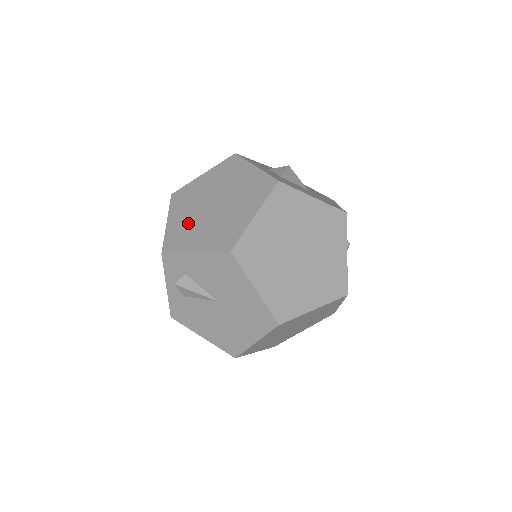
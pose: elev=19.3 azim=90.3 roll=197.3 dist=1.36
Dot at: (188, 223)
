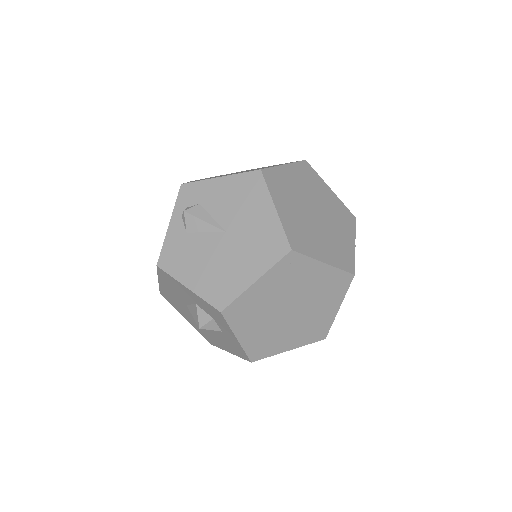
Dot at: occluded
